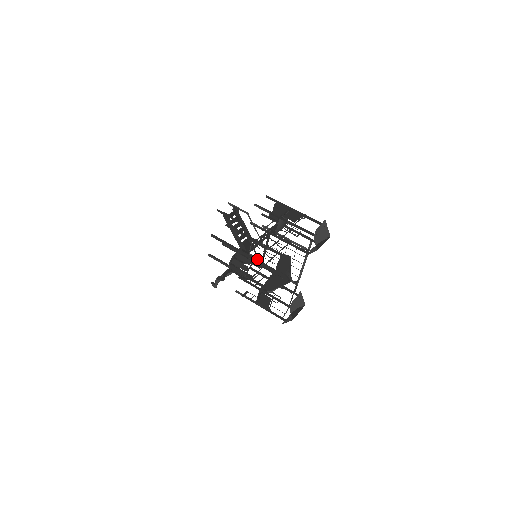
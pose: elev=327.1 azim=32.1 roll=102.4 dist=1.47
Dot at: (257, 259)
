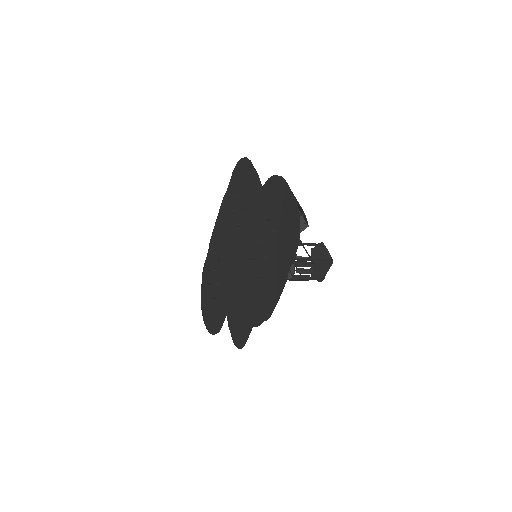
Dot at: occluded
